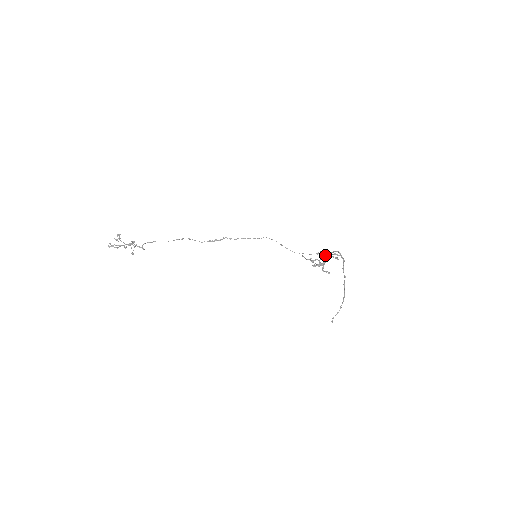
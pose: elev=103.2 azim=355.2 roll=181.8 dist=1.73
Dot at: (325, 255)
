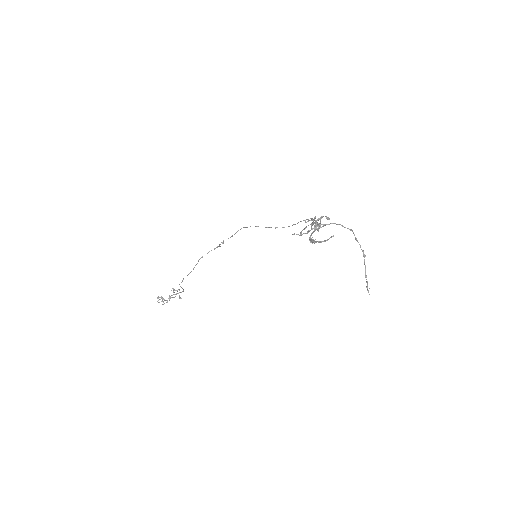
Dot at: (311, 225)
